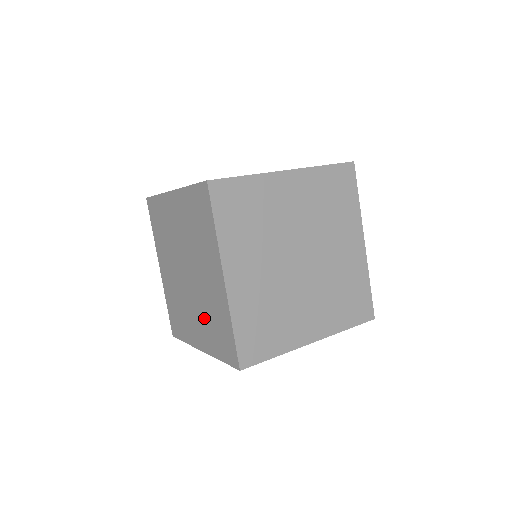
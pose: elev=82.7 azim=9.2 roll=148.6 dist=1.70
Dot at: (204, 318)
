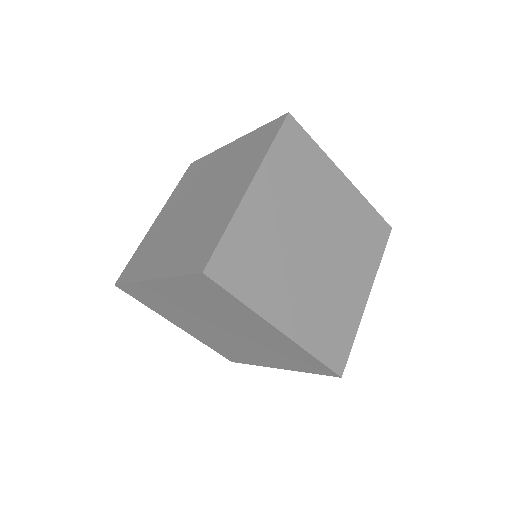
Dot at: (269, 353)
